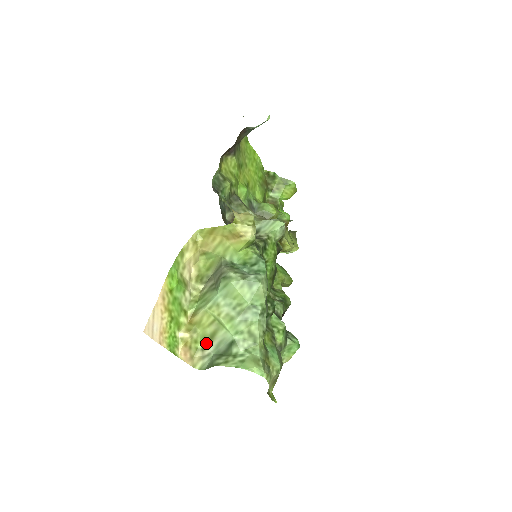
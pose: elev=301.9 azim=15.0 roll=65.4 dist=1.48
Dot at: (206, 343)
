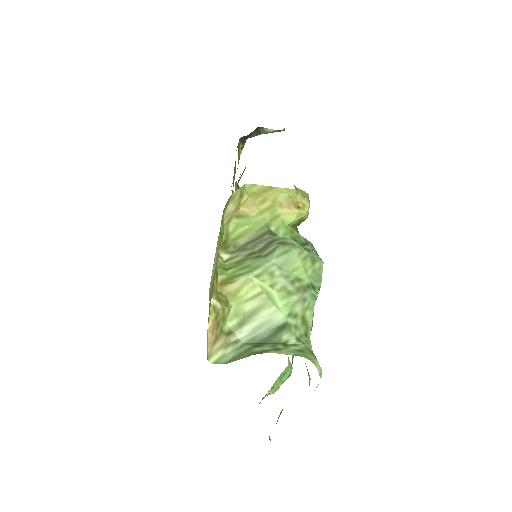
Dot at: (236, 325)
